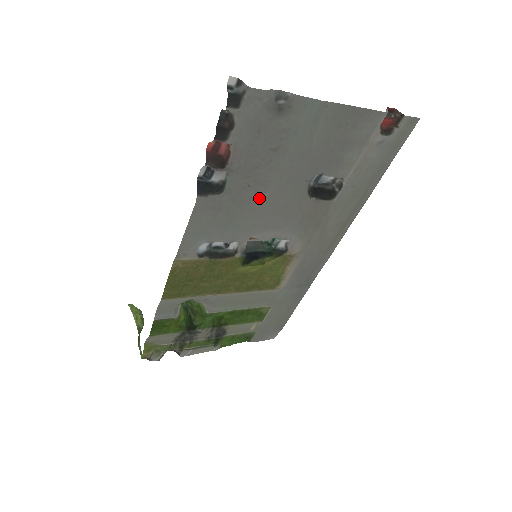
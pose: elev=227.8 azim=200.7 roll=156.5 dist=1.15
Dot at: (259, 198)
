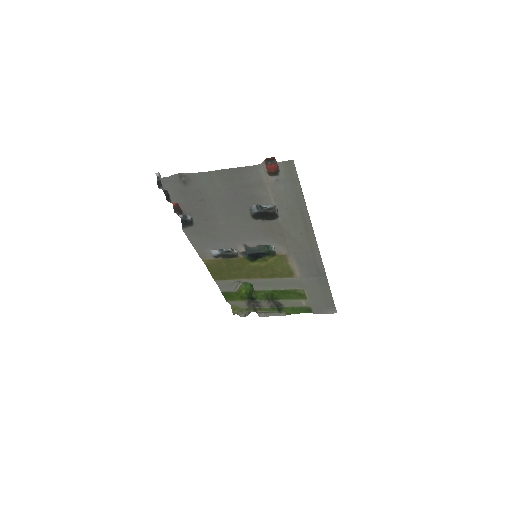
Dot at: (219, 225)
